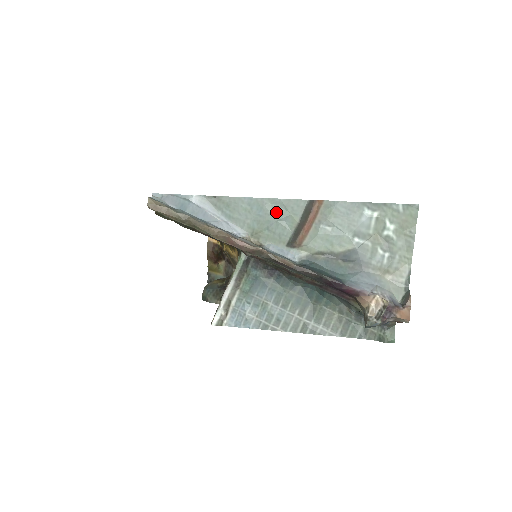
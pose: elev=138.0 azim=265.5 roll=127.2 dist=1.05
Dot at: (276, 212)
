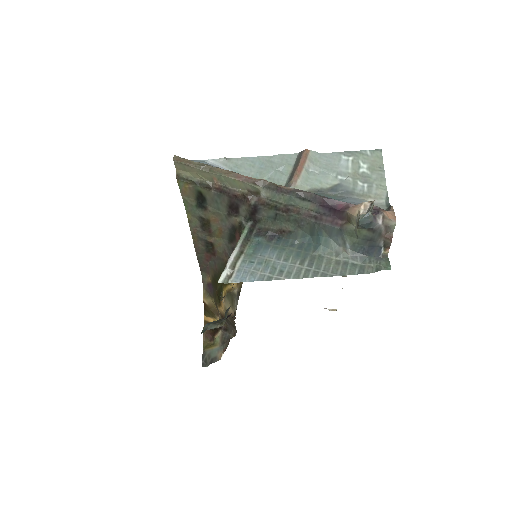
Dot at: (274, 164)
